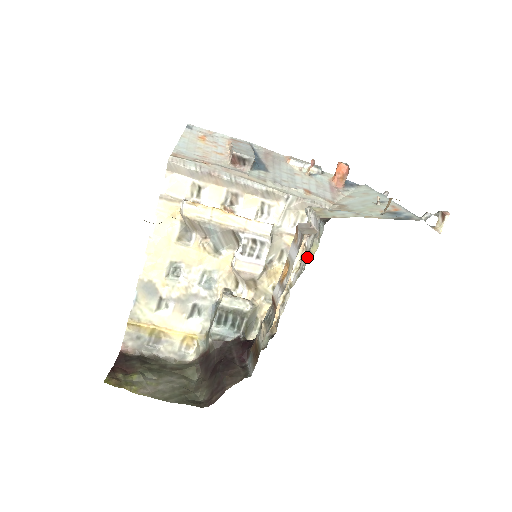
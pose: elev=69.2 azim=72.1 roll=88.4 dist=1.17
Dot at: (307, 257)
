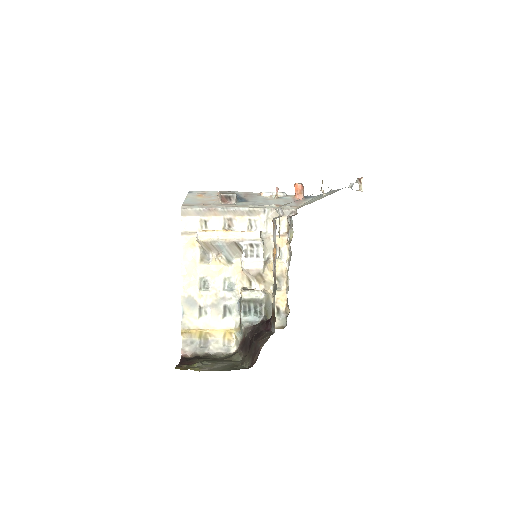
Dot at: (288, 242)
